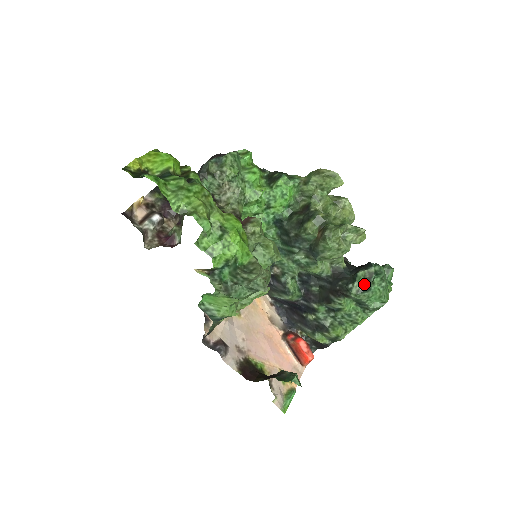
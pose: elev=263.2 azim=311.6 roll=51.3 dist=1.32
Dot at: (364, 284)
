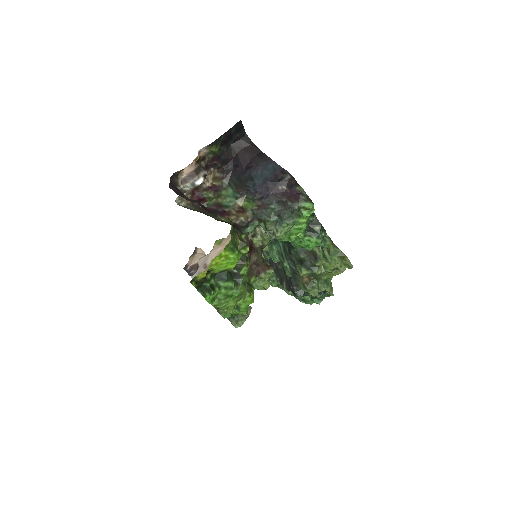
Dot at: (307, 299)
